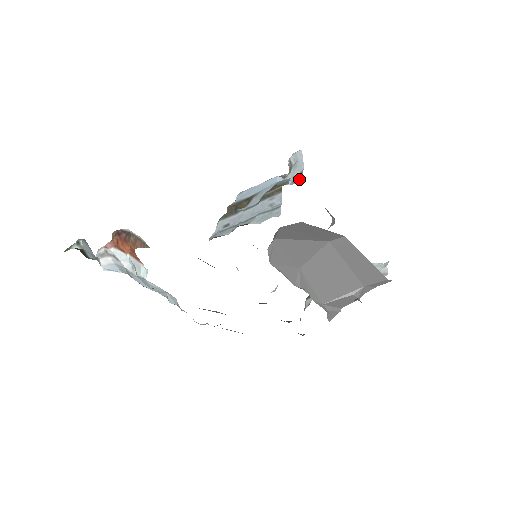
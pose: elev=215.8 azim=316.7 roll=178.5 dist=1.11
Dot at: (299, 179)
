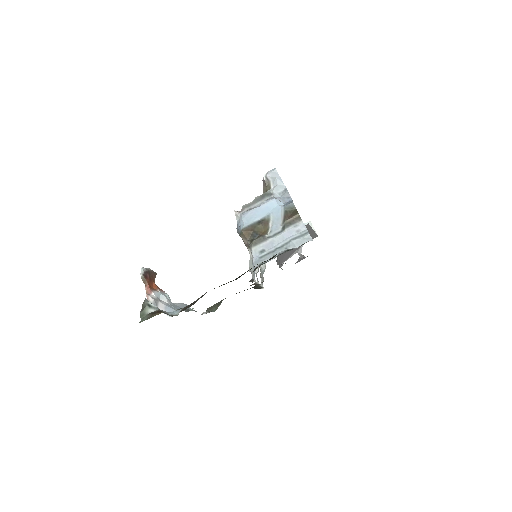
Dot at: (287, 197)
